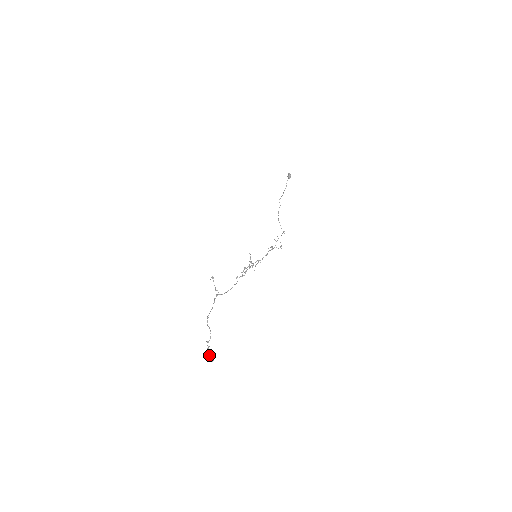
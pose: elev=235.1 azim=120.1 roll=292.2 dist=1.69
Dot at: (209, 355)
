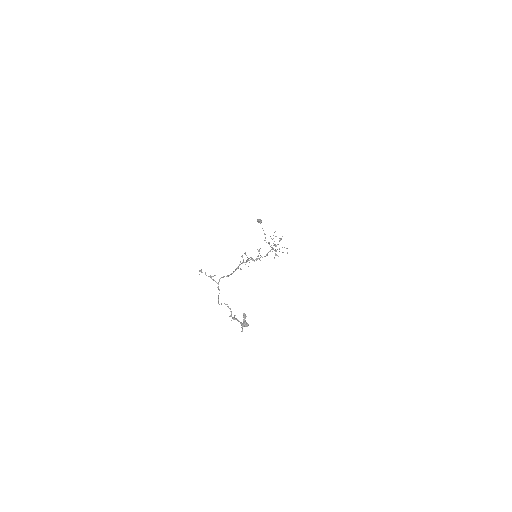
Dot at: (240, 323)
